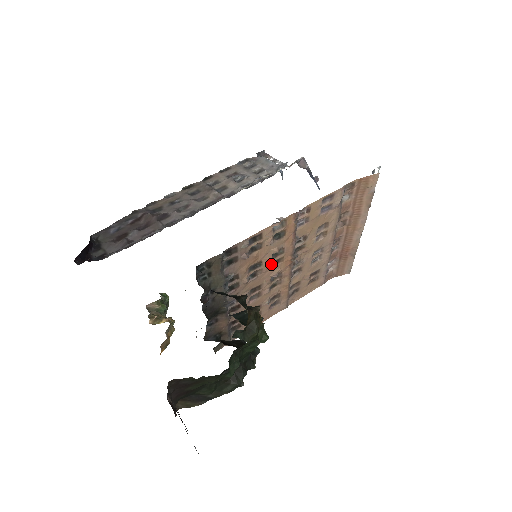
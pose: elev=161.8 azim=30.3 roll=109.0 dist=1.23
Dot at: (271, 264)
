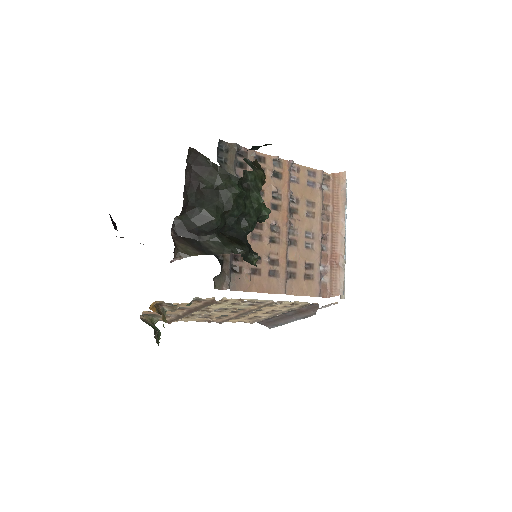
Dot at: (271, 205)
